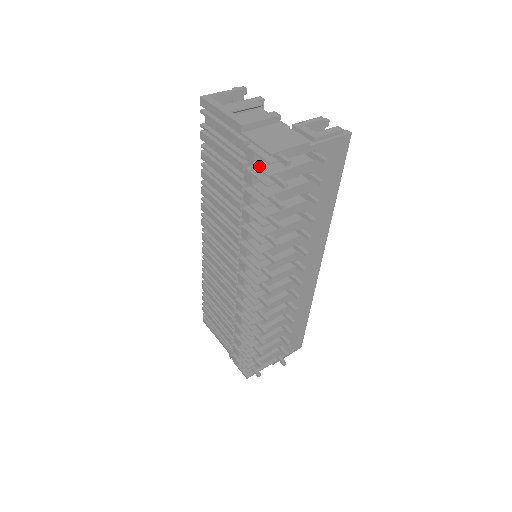
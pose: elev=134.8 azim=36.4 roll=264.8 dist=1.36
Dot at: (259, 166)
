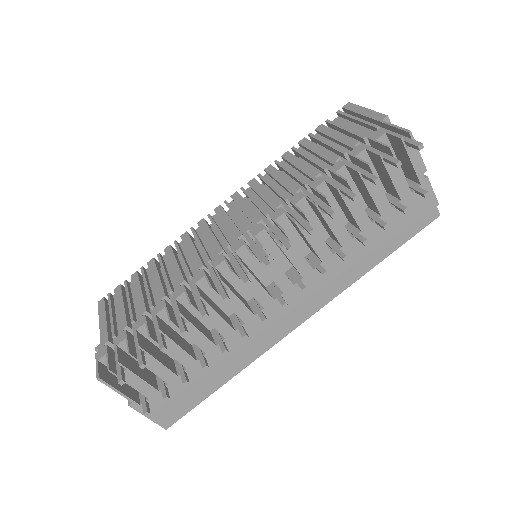
Dot at: (381, 143)
